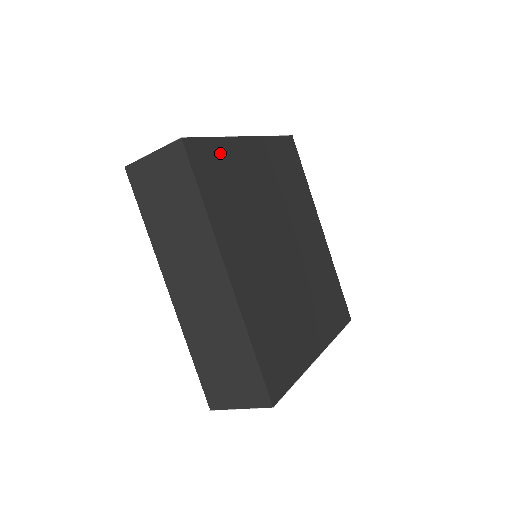
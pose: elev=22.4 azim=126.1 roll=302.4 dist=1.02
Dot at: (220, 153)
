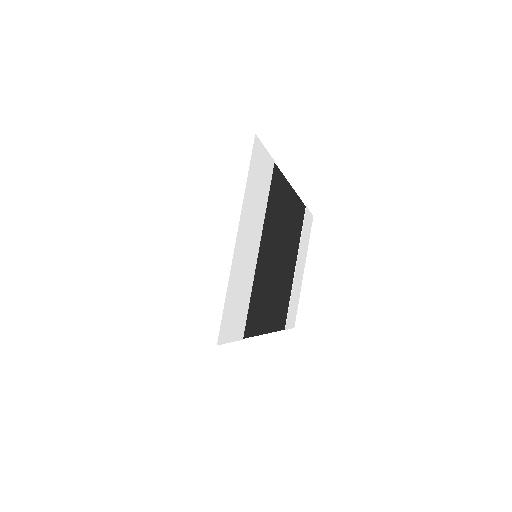
Dot at: (253, 298)
